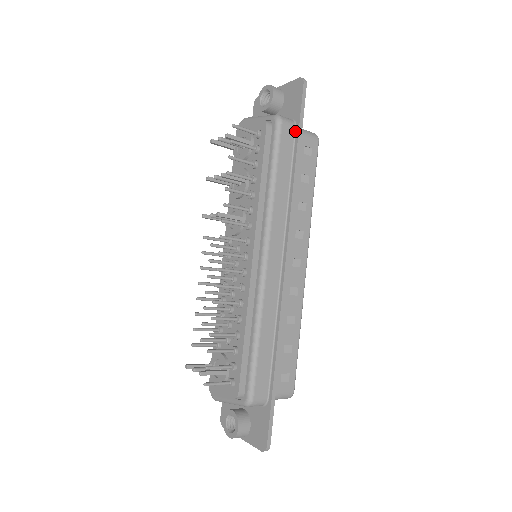
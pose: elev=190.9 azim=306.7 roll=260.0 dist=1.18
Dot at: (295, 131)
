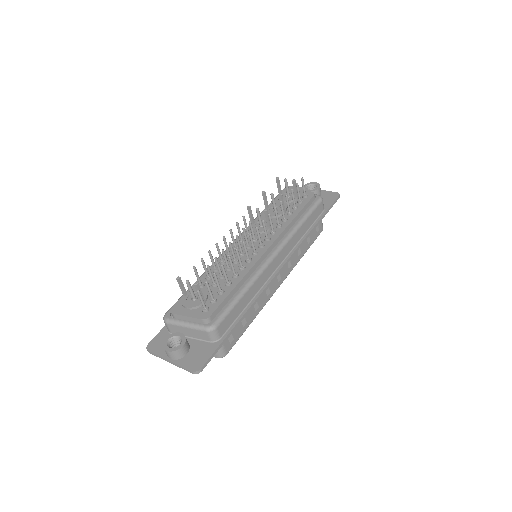
Dot at: (323, 212)
